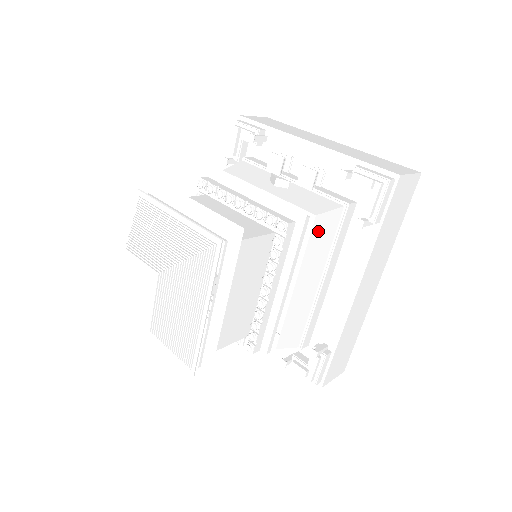
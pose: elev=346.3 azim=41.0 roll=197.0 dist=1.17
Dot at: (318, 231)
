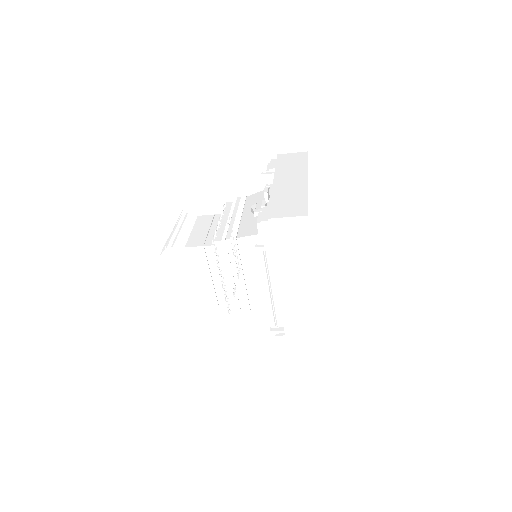
Dot at: (245, 248)
